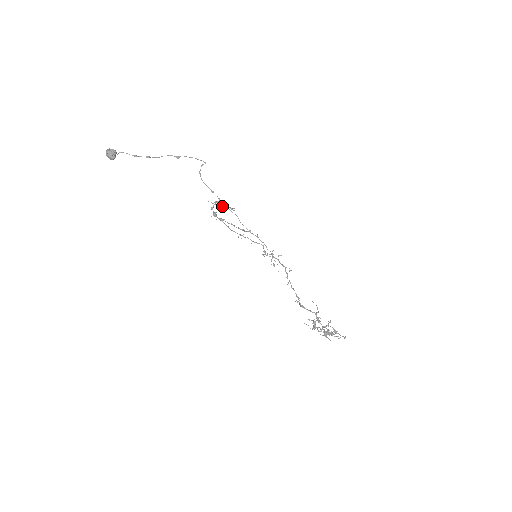
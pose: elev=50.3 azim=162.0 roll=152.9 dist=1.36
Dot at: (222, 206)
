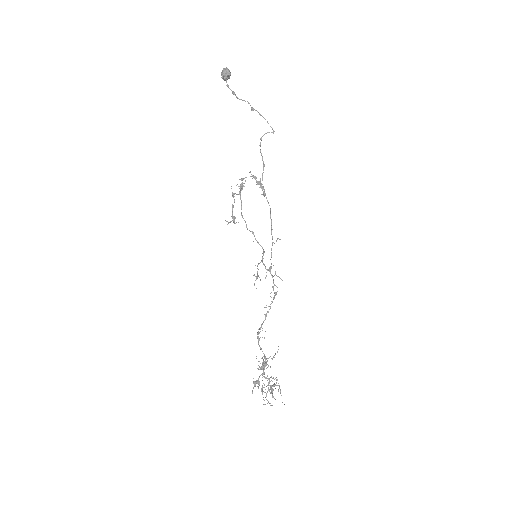
Dot at: (260, 185)
